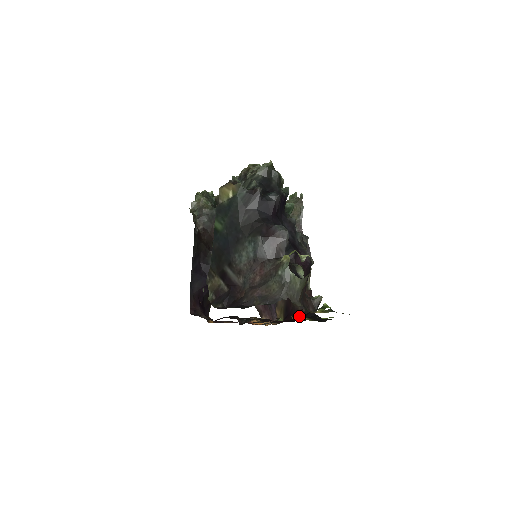
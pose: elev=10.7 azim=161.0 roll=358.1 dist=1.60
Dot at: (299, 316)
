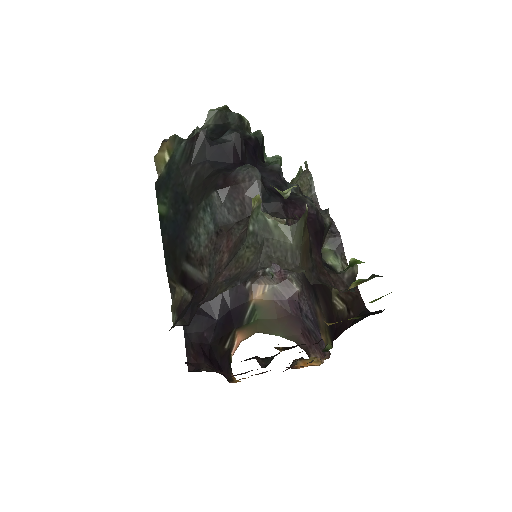
Dot at: (347, 326)
